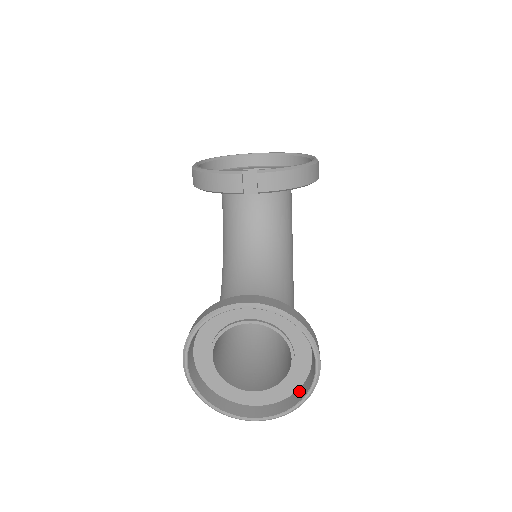
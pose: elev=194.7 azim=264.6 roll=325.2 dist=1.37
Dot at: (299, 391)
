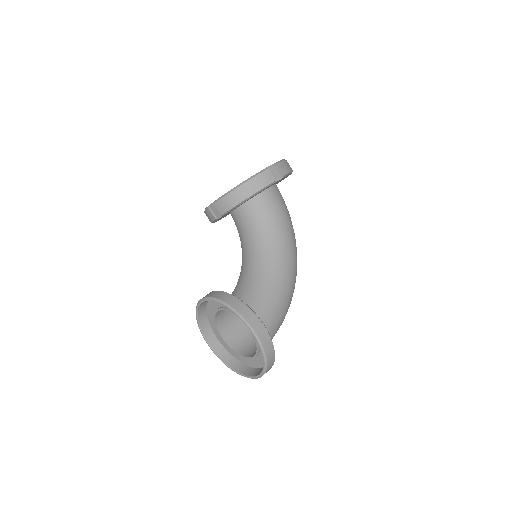
Dot at: occluded
